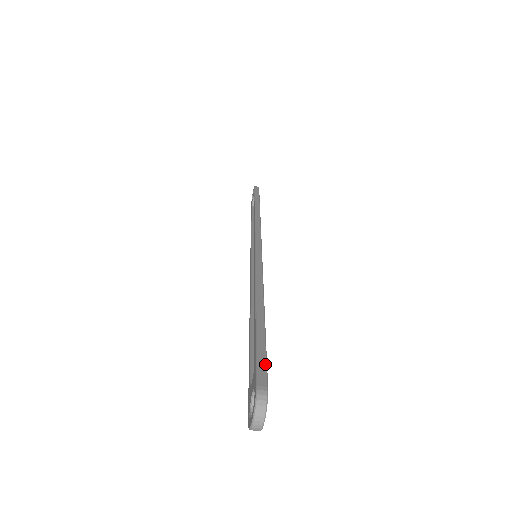
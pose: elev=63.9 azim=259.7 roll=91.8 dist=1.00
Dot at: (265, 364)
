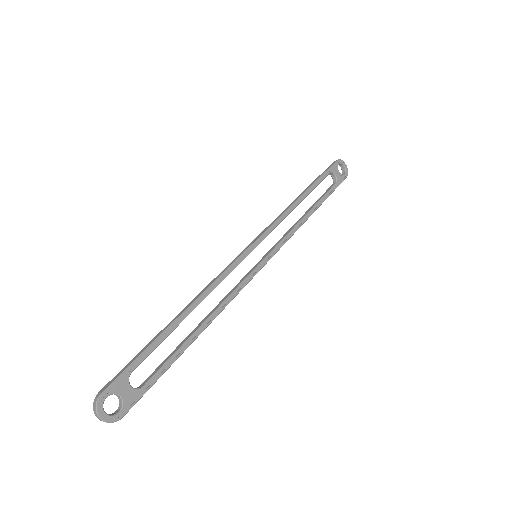
Dot at: (120, 373)
